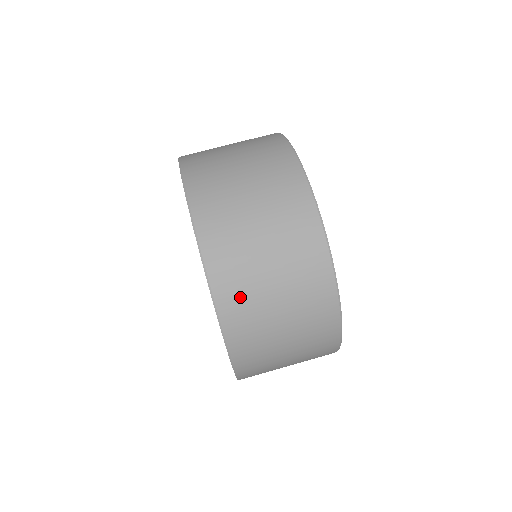
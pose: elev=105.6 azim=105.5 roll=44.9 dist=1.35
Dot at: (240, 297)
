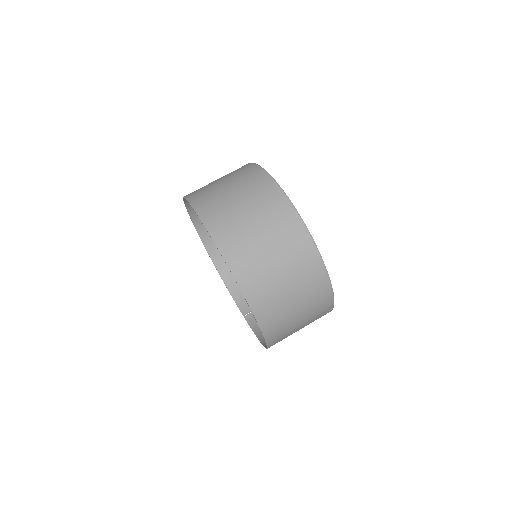
Dot at: (272, 311)
